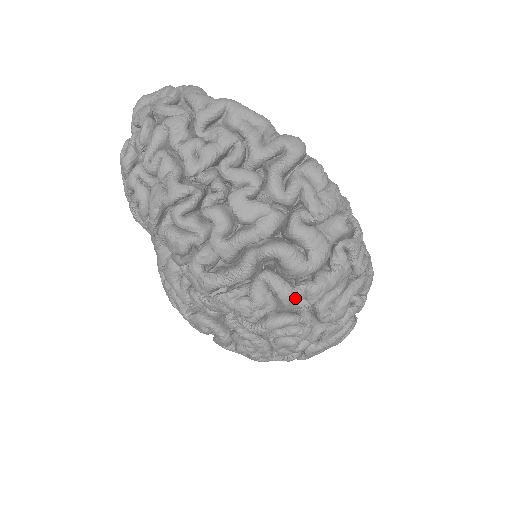
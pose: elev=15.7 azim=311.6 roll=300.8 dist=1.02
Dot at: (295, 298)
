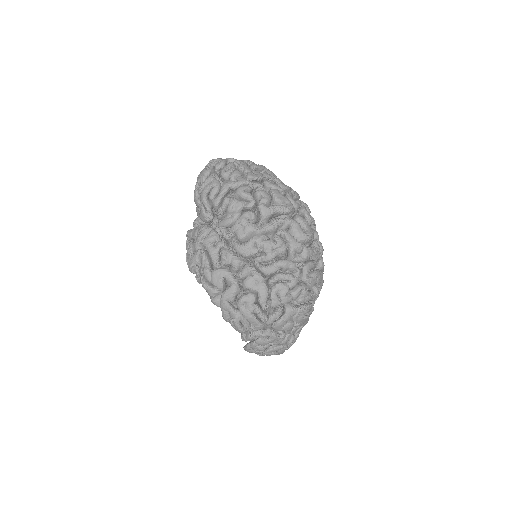
Dot at: (298, 246)
